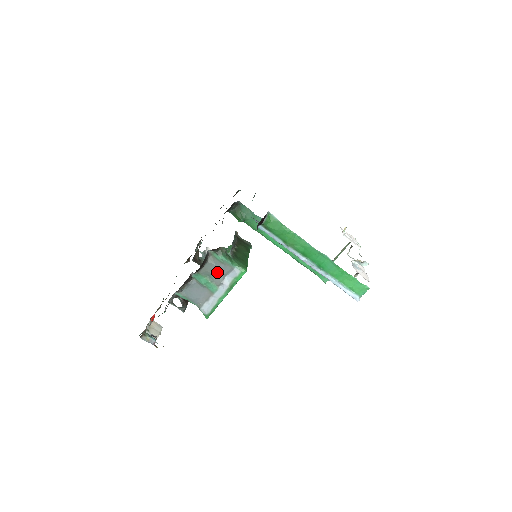
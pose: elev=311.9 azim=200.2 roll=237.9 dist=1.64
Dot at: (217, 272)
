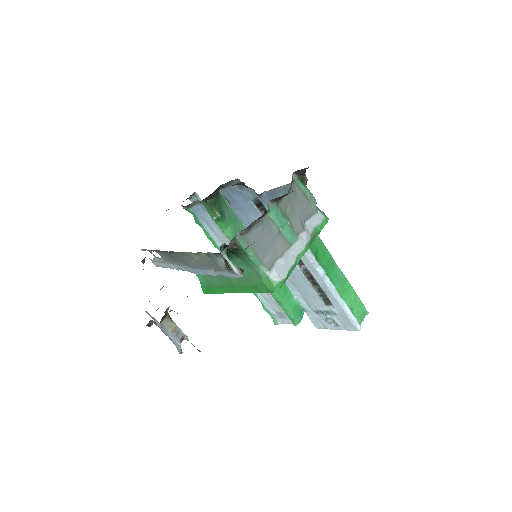
Dot at: (298, 211)
